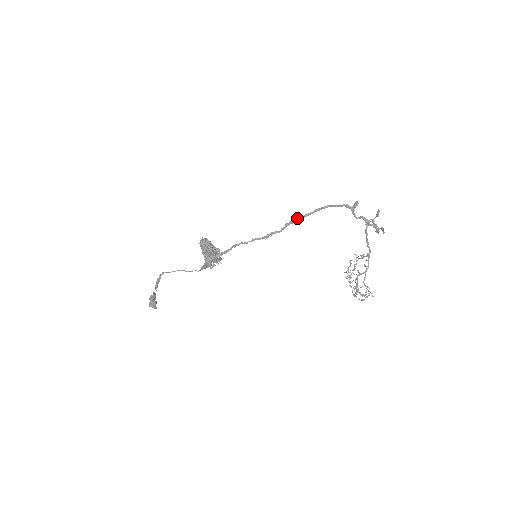
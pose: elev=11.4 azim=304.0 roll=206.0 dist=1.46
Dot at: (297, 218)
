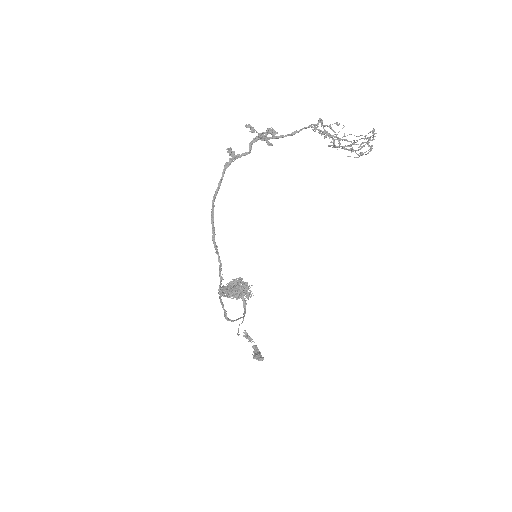
Dot at: (213, 242)
